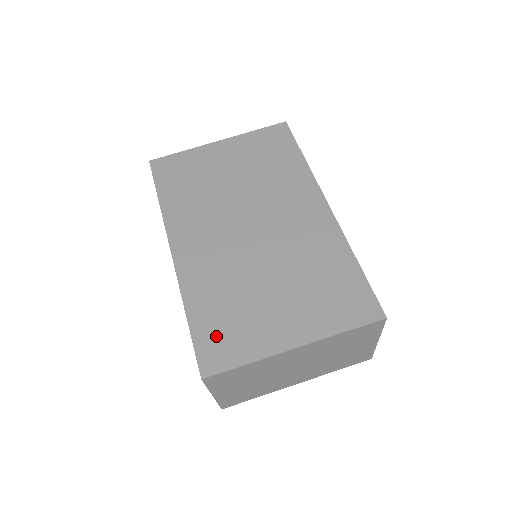
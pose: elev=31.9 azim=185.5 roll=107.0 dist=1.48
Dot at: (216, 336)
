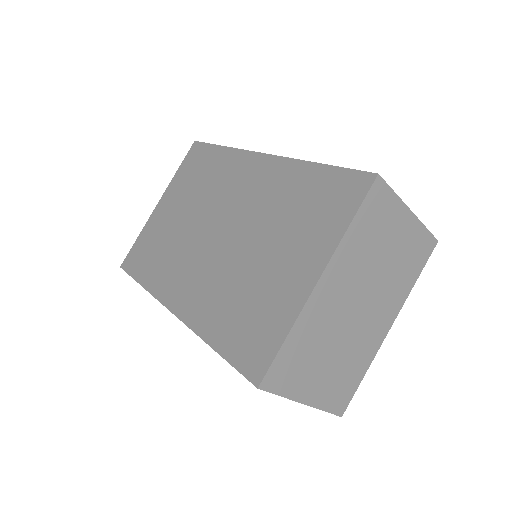
Dot at: (245, 339)
